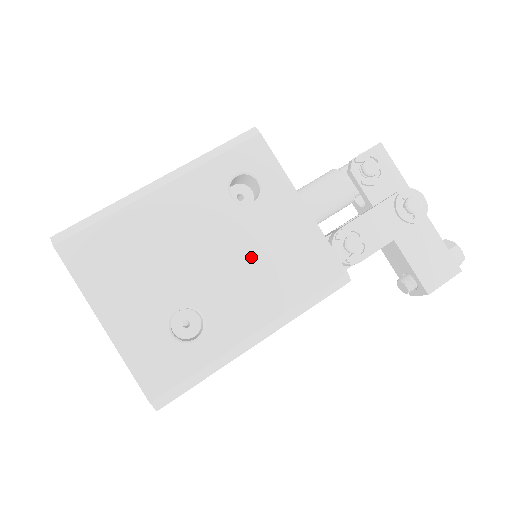
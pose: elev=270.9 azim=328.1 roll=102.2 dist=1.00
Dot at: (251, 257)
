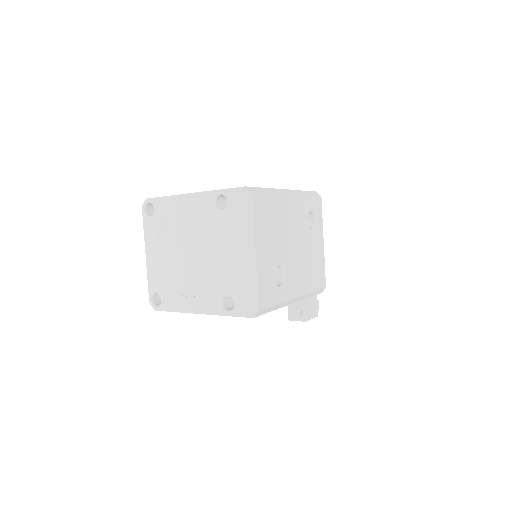
Dot at: (305, 257)
